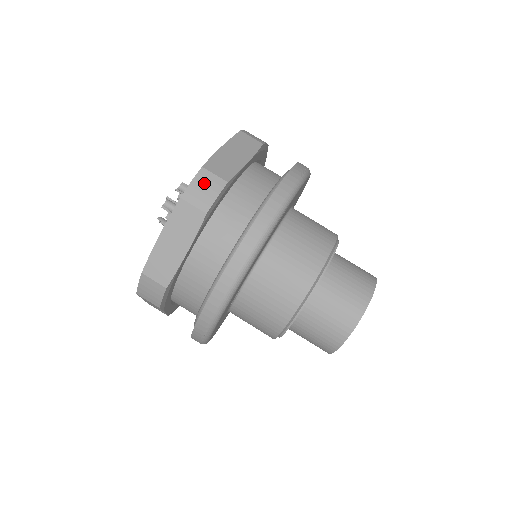
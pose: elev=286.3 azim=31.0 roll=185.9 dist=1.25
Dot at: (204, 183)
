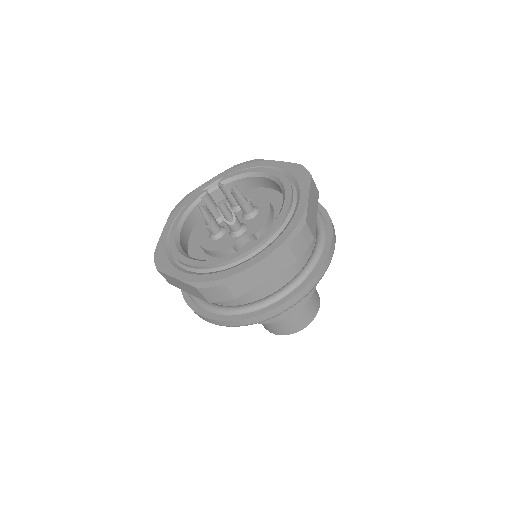
Dot at: occluded
